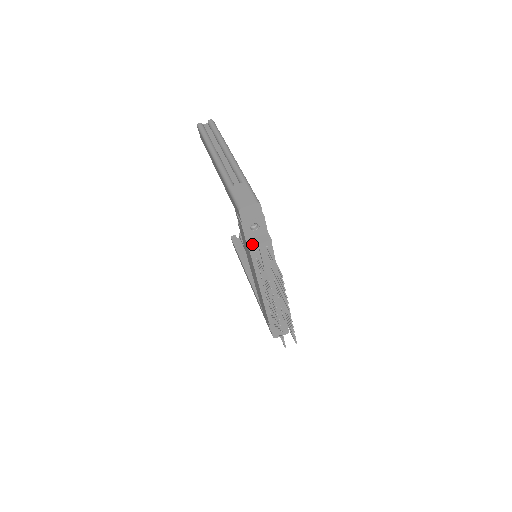
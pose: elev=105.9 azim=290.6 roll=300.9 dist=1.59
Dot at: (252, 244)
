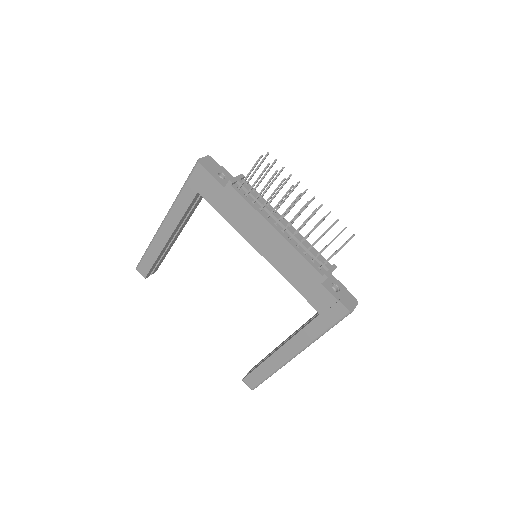
Dot at: (230, 181)
